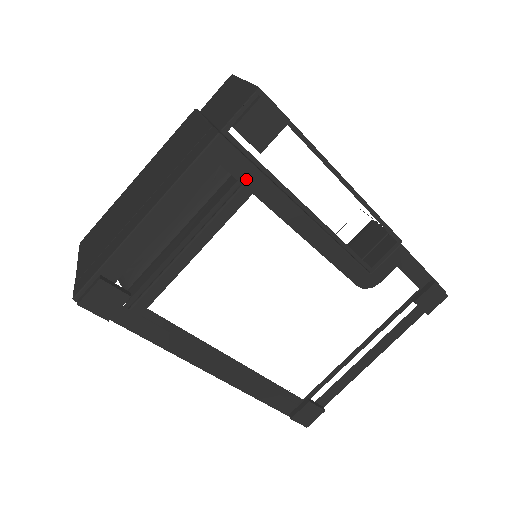
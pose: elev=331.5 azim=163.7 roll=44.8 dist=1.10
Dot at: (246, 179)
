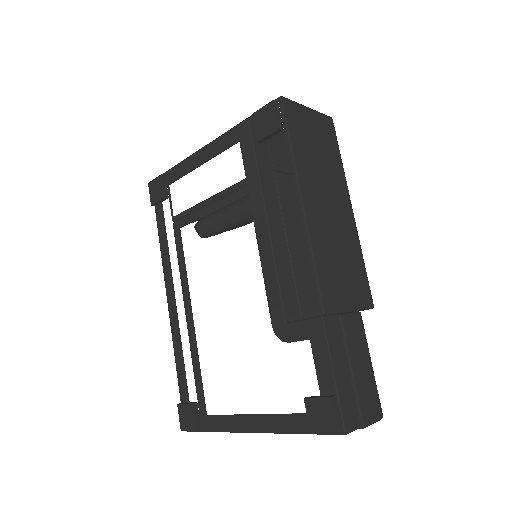
Dot at: (247, 160)
